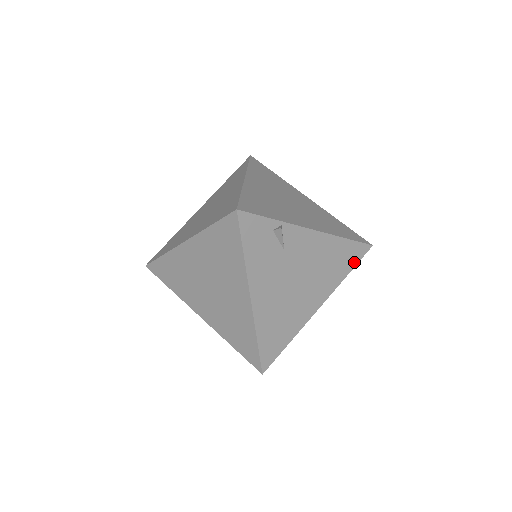
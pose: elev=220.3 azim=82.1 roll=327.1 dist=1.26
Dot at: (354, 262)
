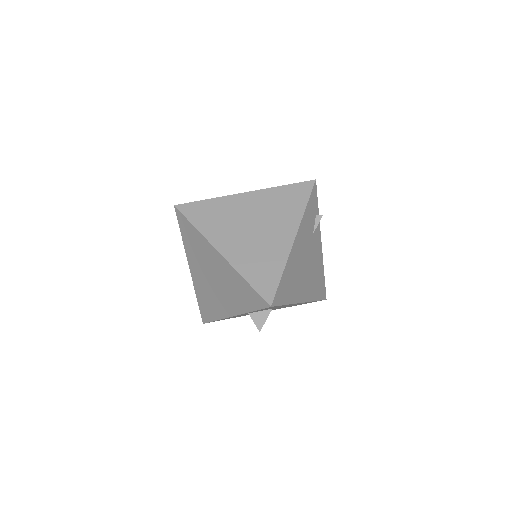
Dot at: (320, 297)
